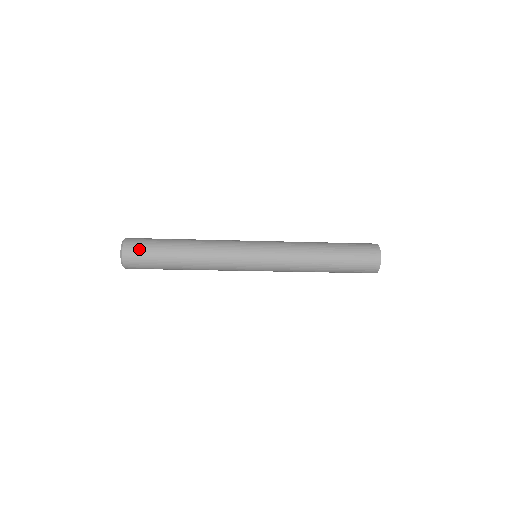
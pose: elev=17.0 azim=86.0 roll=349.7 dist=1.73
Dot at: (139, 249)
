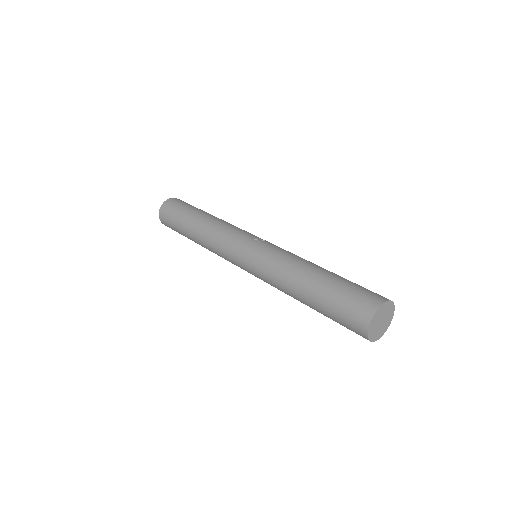
Dot at: (167, 221)
